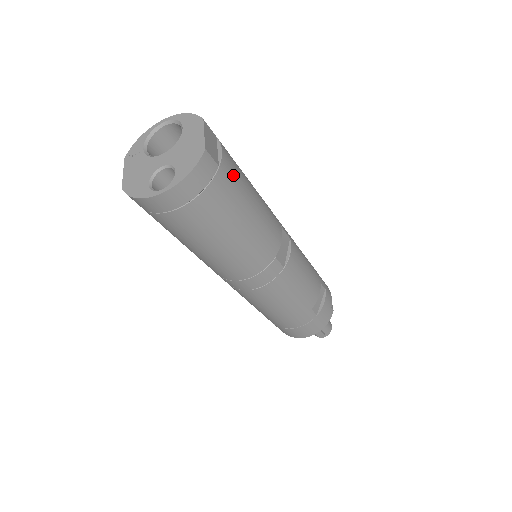
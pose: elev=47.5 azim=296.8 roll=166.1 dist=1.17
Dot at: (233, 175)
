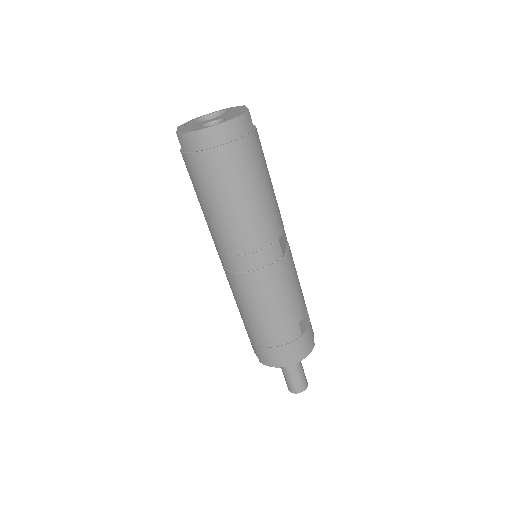
Dot at: (261, 146)
